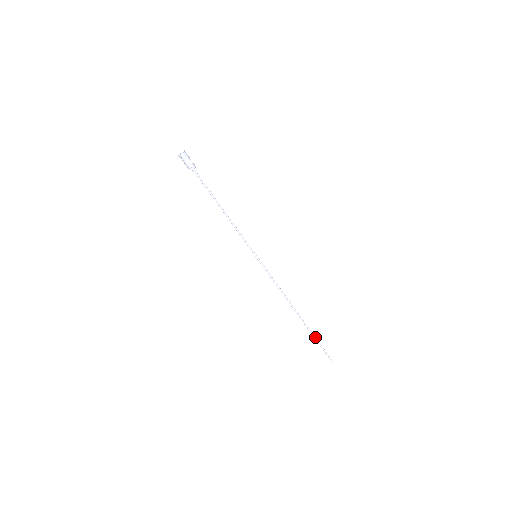
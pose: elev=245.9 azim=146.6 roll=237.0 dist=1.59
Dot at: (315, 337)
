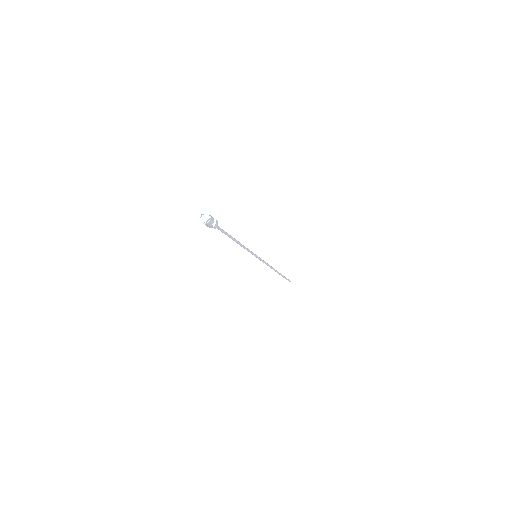
Dot at: (284, 277)
